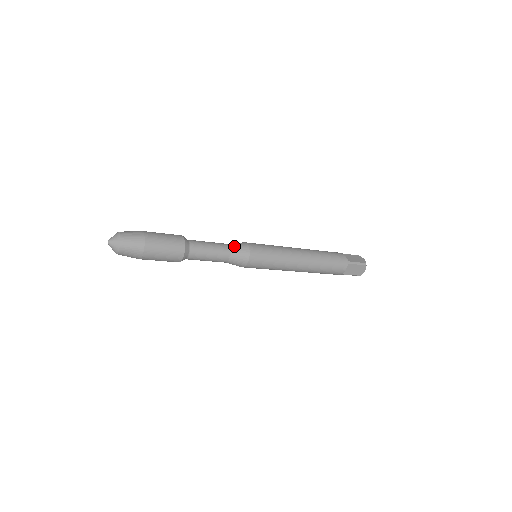
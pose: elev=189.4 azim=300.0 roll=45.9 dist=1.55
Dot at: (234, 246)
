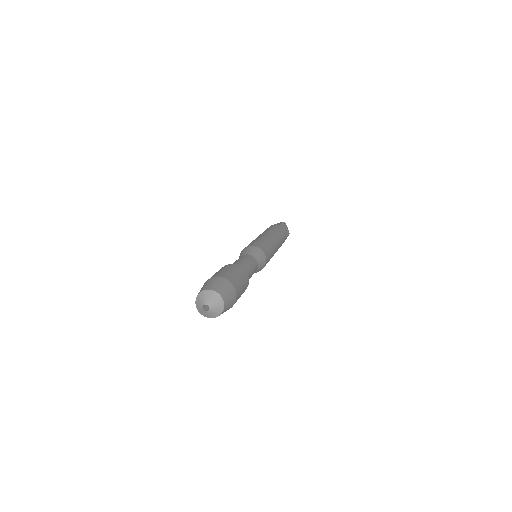
Dot at: (260, 262)
